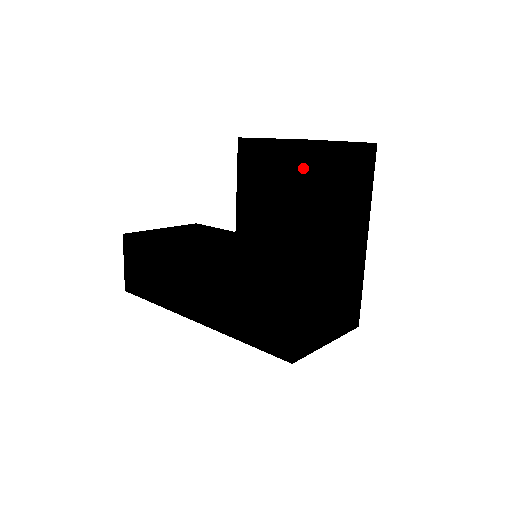
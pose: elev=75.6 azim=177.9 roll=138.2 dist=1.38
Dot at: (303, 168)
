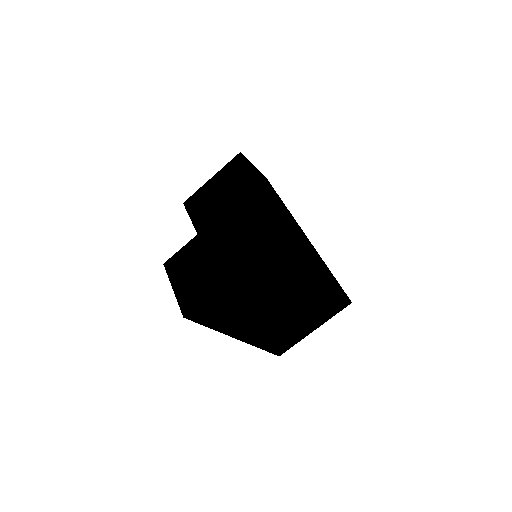
Dot at: (197, 322)
